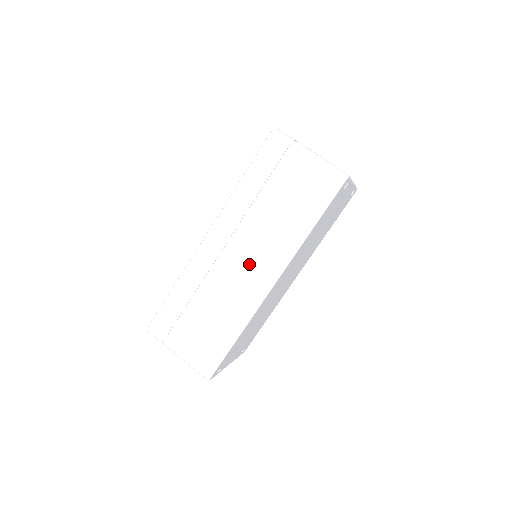
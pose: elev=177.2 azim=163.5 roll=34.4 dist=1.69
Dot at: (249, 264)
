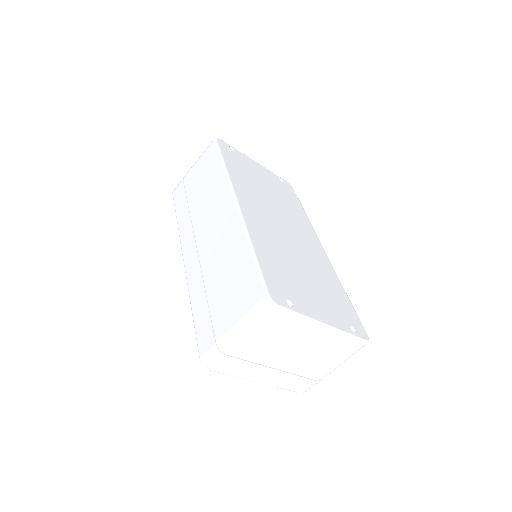
Dot at: (214, 223)
